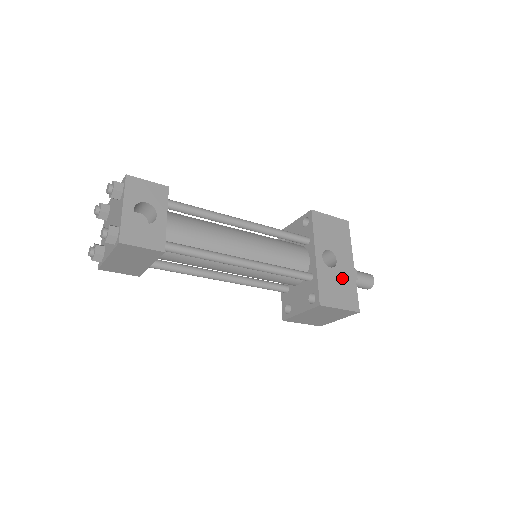
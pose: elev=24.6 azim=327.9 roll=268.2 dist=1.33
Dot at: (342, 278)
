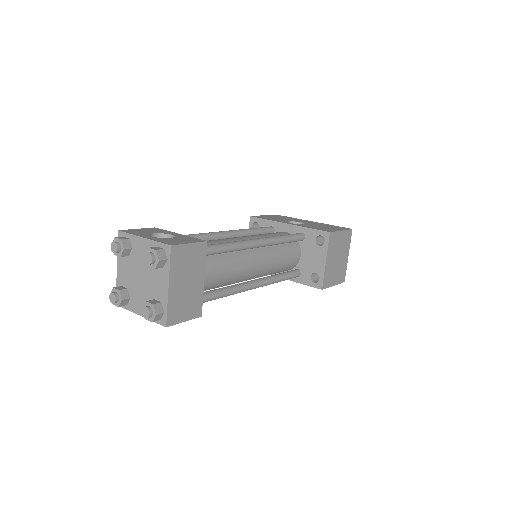
Dot at: (317, 225)
